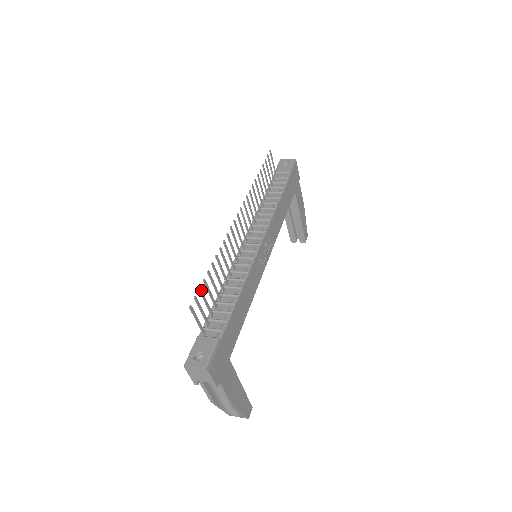
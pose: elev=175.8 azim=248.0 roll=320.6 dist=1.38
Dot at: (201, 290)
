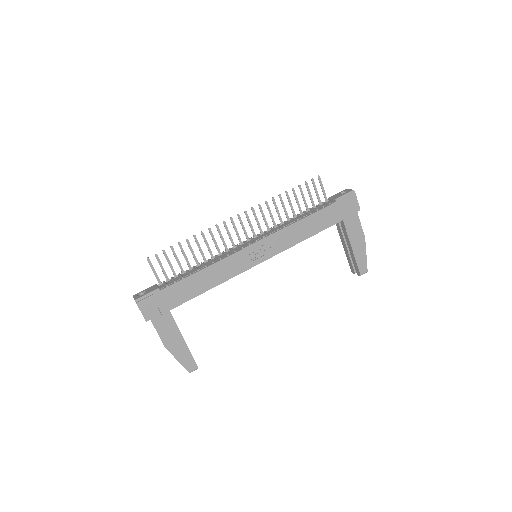
Dot at: (165, 252)
